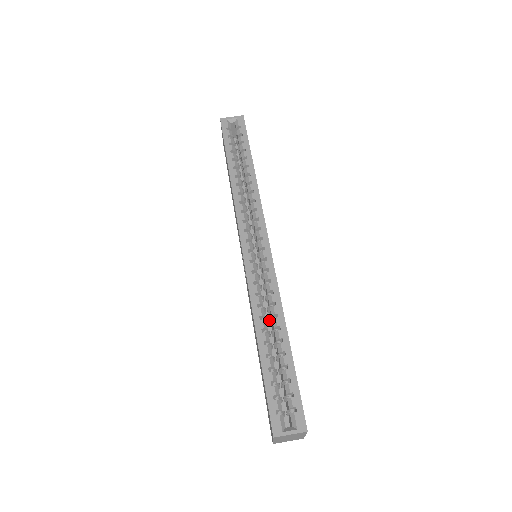
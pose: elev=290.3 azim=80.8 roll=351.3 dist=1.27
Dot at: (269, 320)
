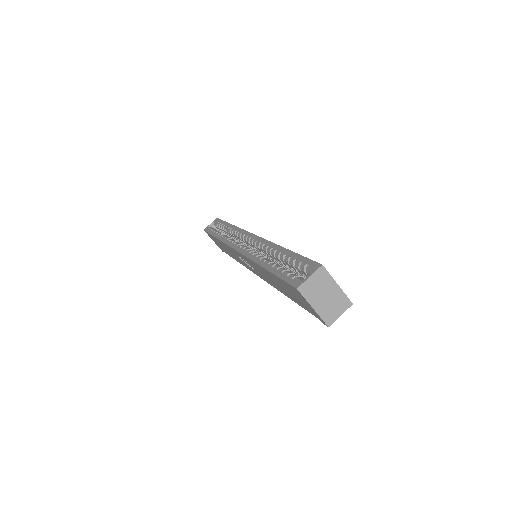
Dot at: (273, 261)
